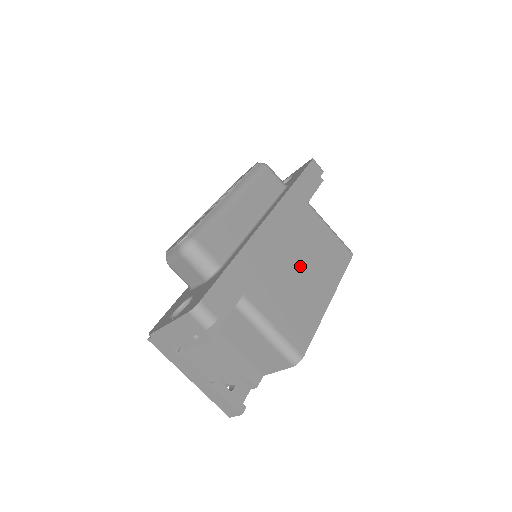
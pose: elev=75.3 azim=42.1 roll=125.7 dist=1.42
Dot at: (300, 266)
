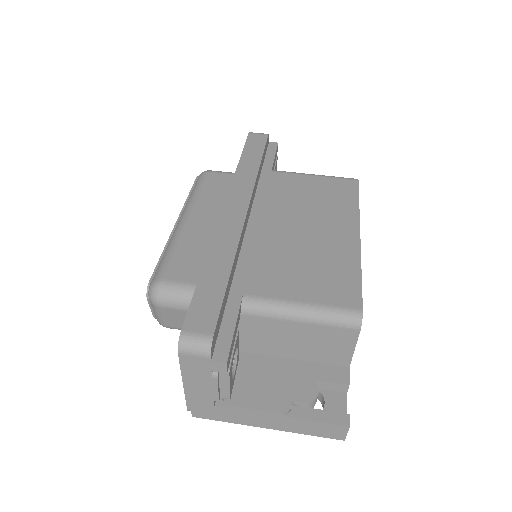
Dot at: (298, 228)
